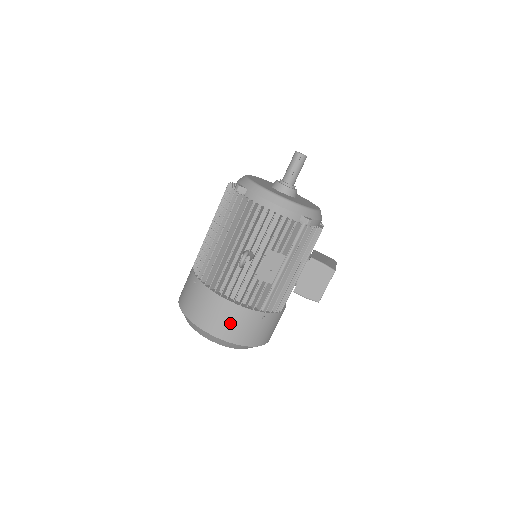
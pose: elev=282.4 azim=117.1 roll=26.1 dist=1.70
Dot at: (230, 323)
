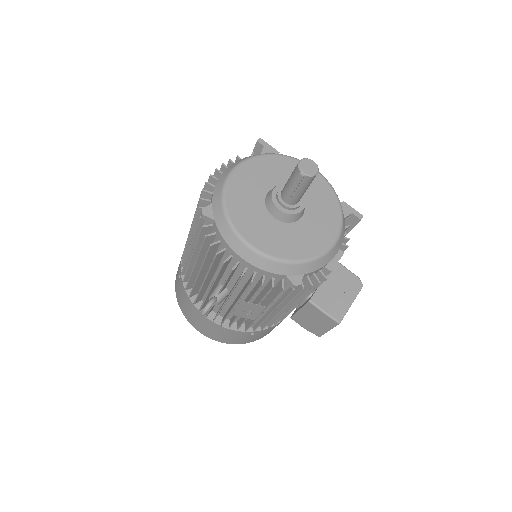
Dot at: (214, 332)
